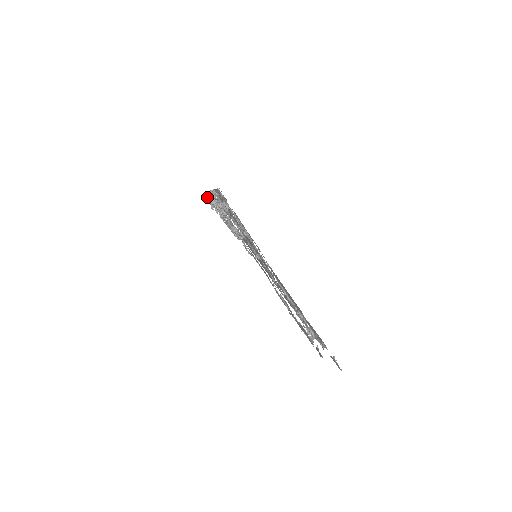
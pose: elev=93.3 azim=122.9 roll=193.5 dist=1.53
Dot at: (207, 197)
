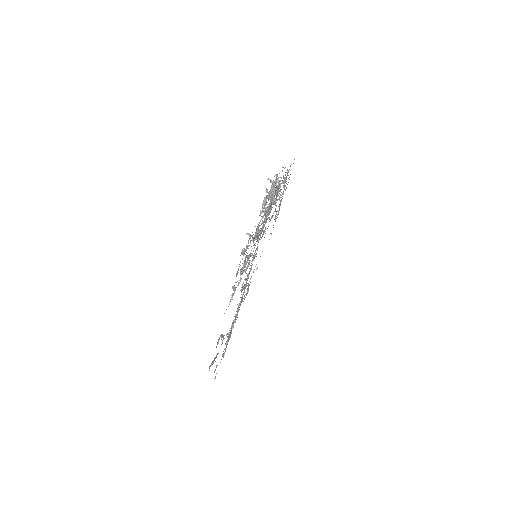
Dot at: occluded
